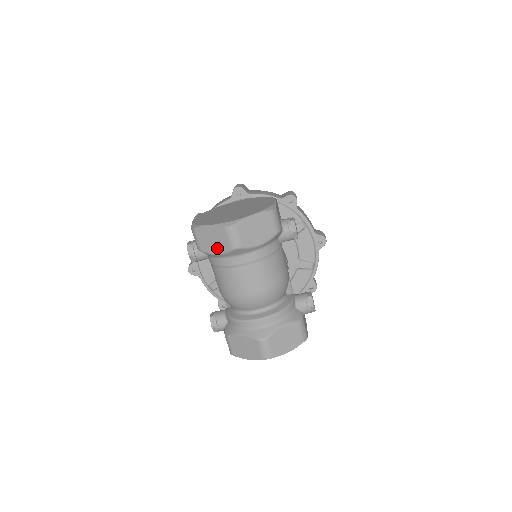
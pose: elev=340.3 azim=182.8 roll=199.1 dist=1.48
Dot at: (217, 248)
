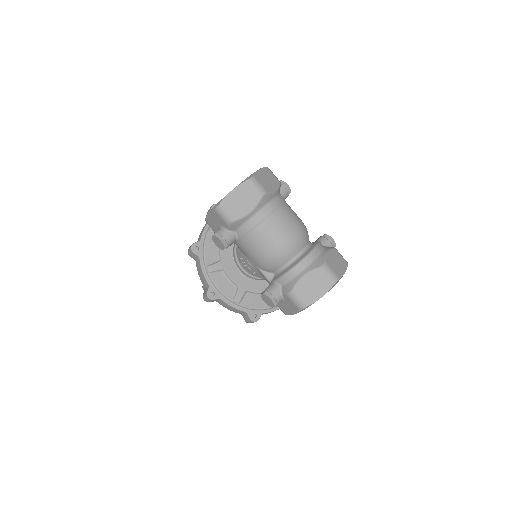
Dot at: (248, 206)
